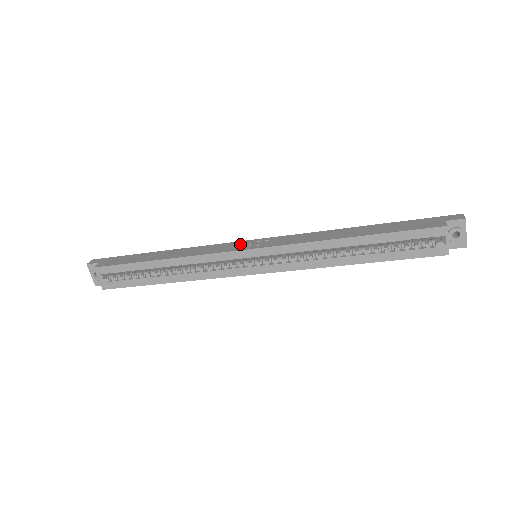
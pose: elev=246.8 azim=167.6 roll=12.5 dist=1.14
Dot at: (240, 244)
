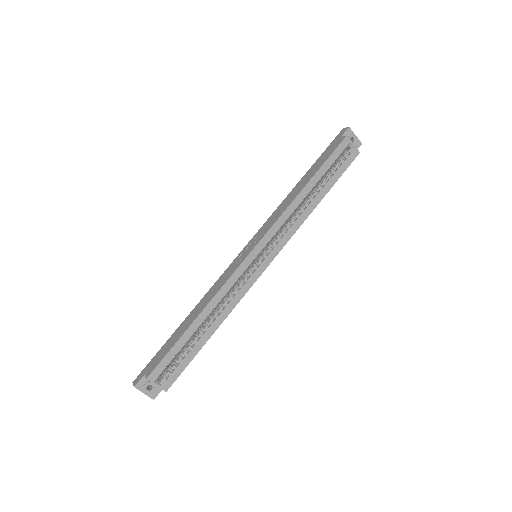
Dot at: (239, 258)
